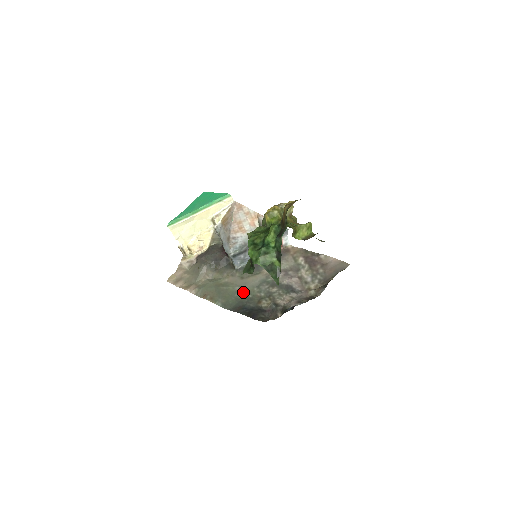
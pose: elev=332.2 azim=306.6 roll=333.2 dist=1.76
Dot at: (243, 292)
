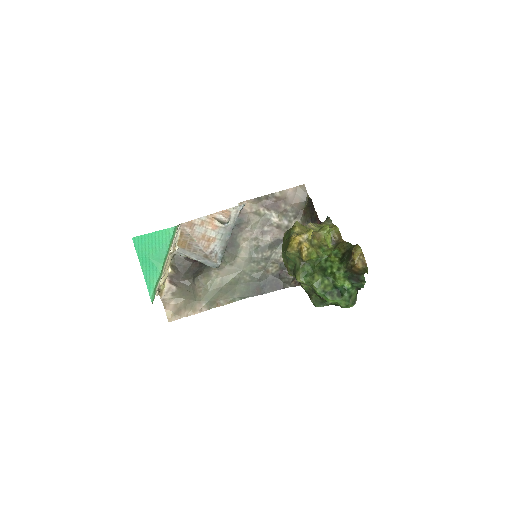
Dot at: (246, 275)
